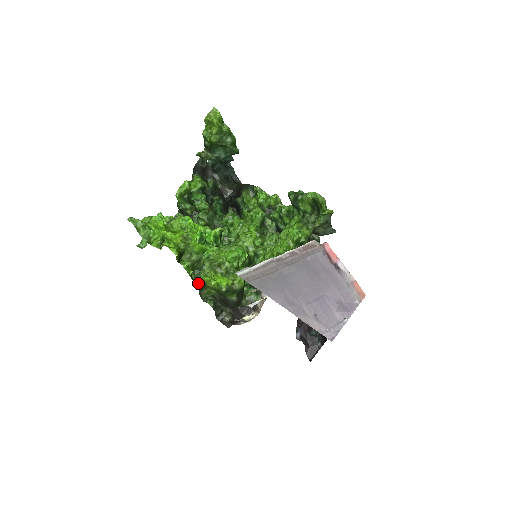
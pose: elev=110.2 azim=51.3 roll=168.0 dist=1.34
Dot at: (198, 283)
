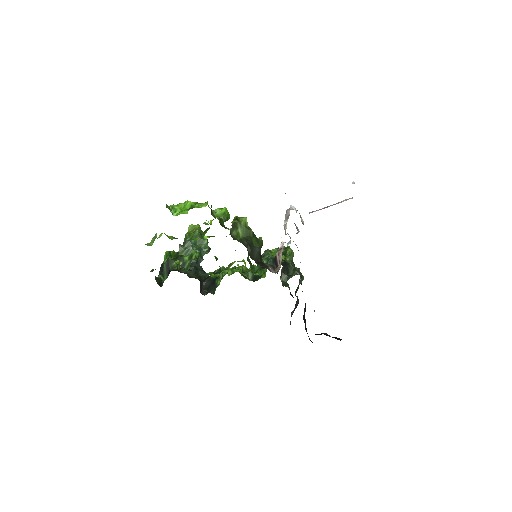
Dot at: occluded
